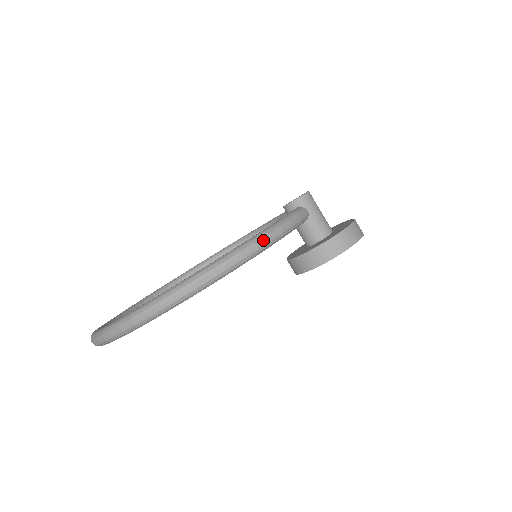
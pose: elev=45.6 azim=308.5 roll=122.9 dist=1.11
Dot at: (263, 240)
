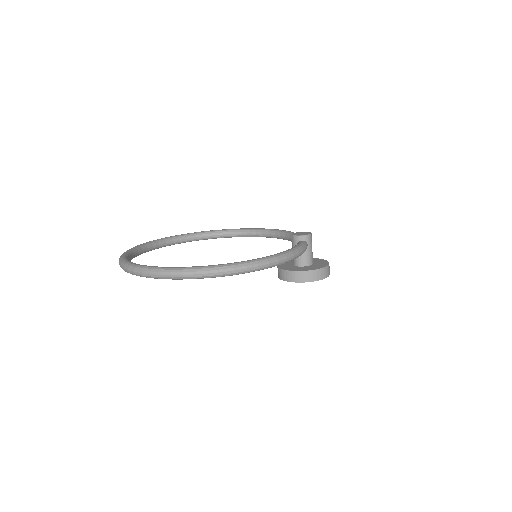
Dot at: (290, 256)
